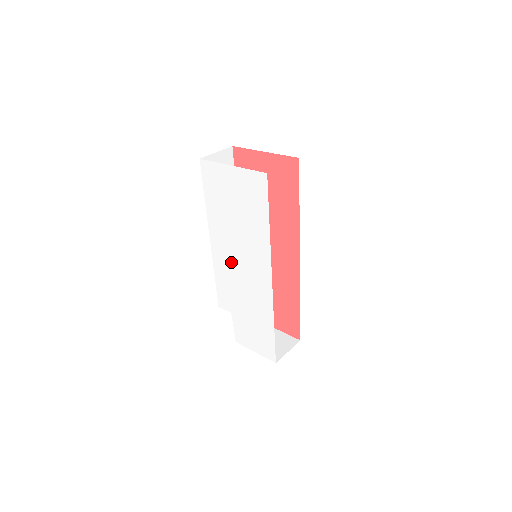
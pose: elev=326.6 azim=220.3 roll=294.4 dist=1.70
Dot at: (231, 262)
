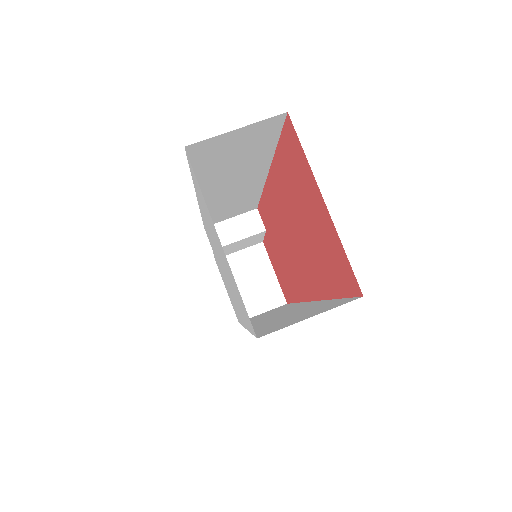
Dot at: (214, 248)
